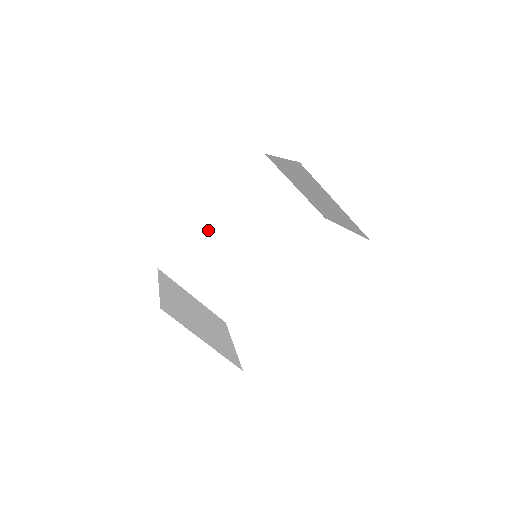
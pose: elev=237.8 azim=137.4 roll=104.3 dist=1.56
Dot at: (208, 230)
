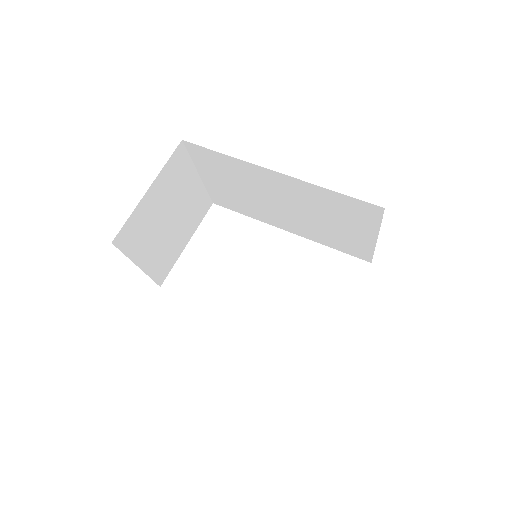
Dot at: (258, 173)
